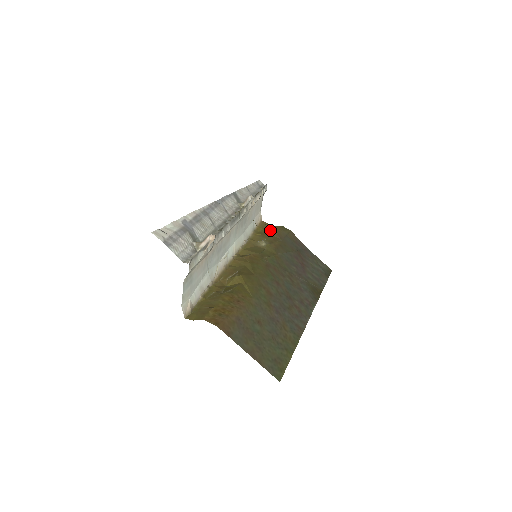
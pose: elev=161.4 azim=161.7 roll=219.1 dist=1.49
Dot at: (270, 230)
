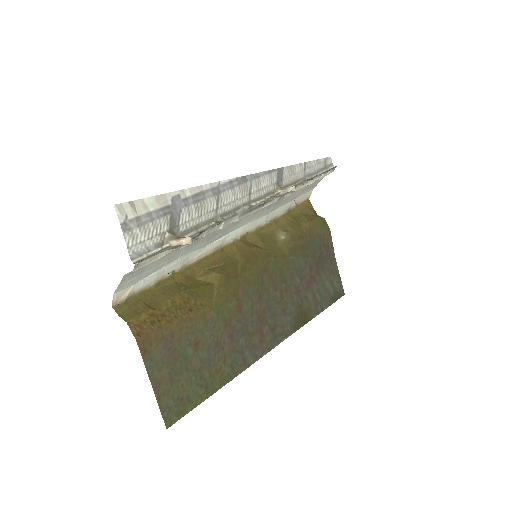
Dot at: (305, 220)
